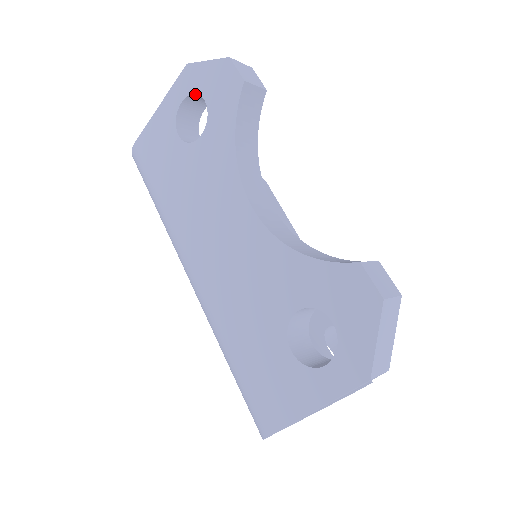
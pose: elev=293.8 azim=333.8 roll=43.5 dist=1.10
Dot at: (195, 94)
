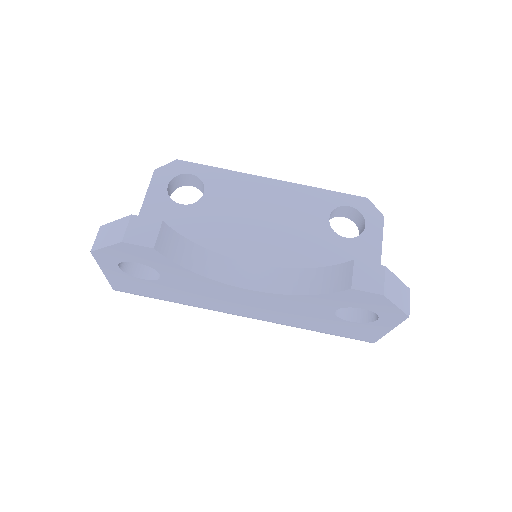
Dot at: (122, 260)
